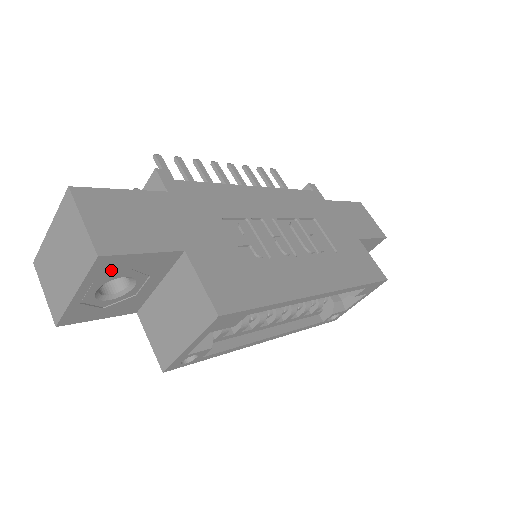
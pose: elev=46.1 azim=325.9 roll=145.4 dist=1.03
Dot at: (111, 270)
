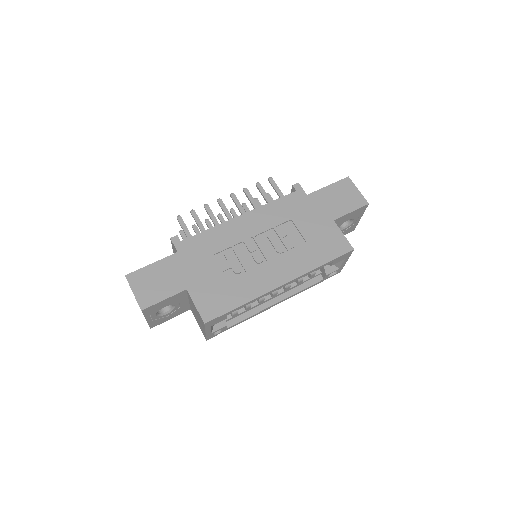
Dot at: (154, 309)
